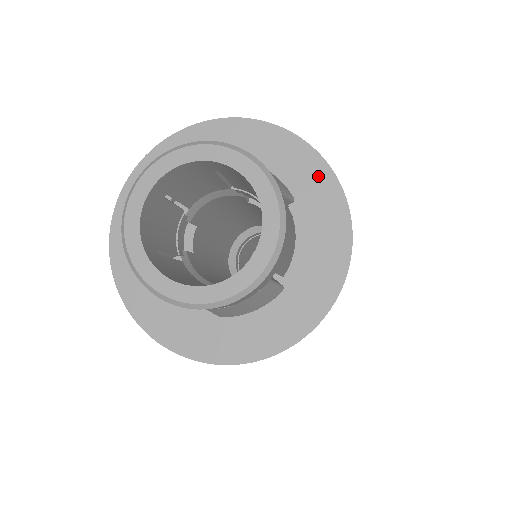
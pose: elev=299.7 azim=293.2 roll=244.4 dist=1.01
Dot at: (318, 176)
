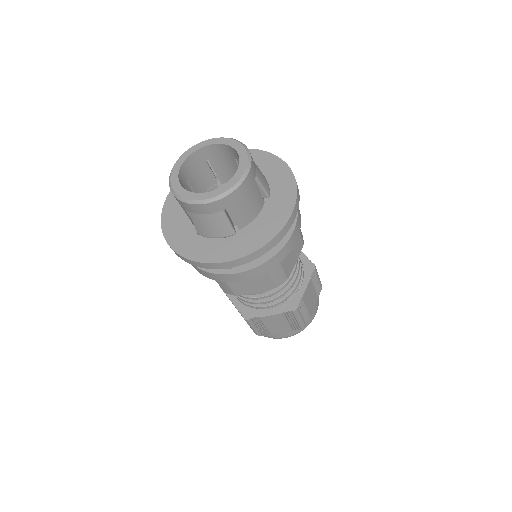
Dot at: (288, 192)
